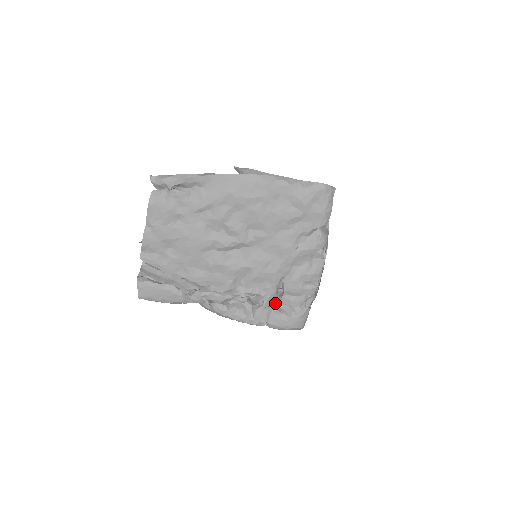
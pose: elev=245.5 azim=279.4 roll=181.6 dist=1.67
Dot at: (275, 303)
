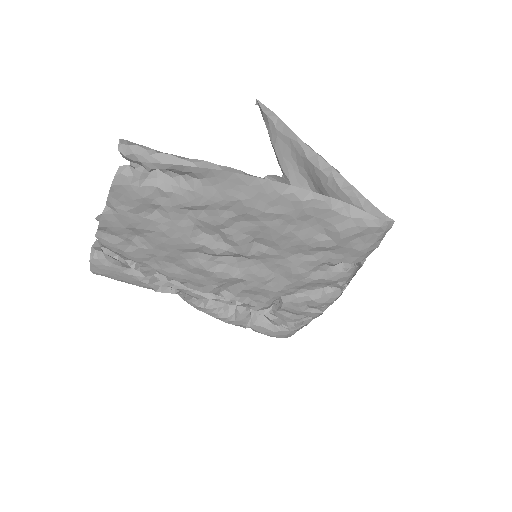
Dot at: (265, 313)
